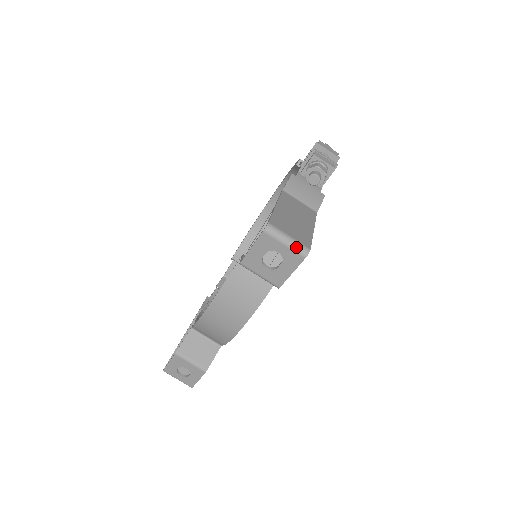
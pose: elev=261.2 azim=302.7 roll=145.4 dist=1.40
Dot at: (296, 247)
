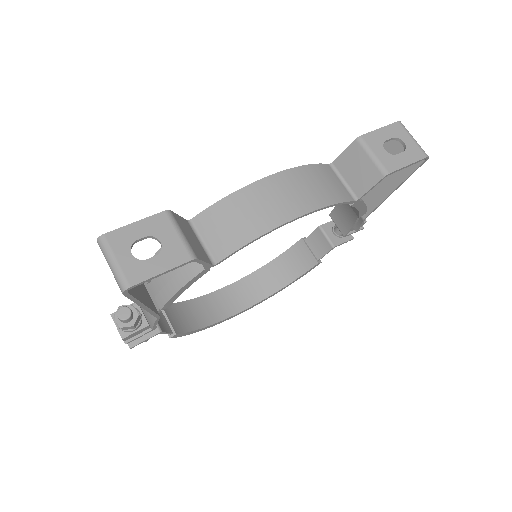
Dot at: occluded
